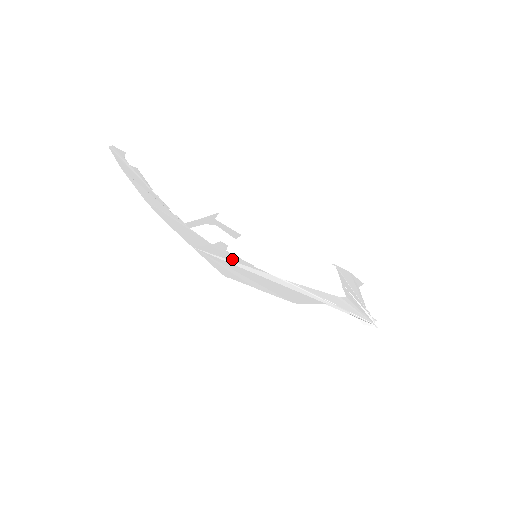
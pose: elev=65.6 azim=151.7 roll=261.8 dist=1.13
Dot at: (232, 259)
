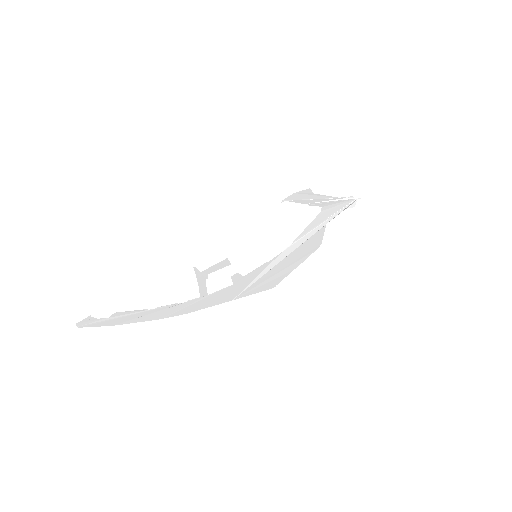
Dot at: (255, 275)
